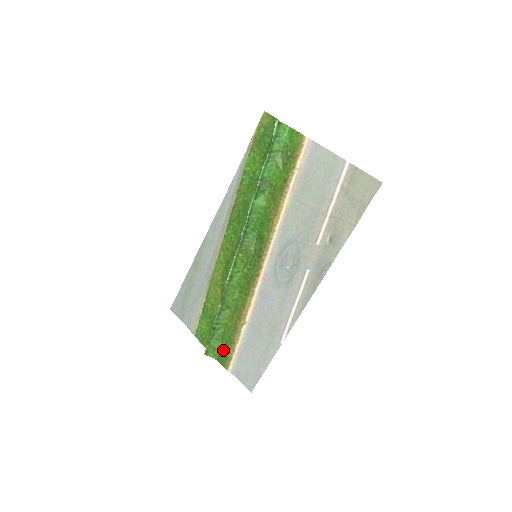
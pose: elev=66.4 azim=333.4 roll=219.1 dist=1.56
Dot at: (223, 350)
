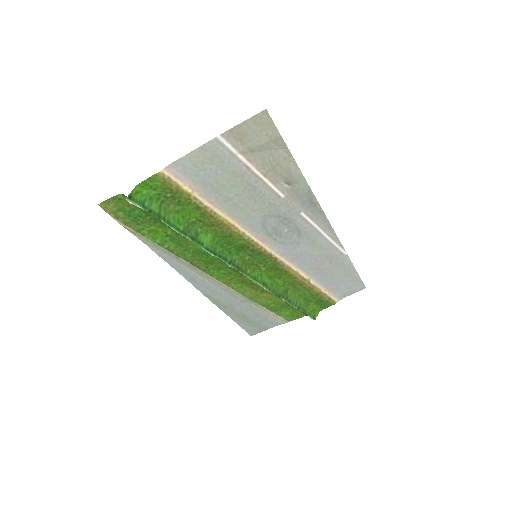
Dot at: (319, 303)
